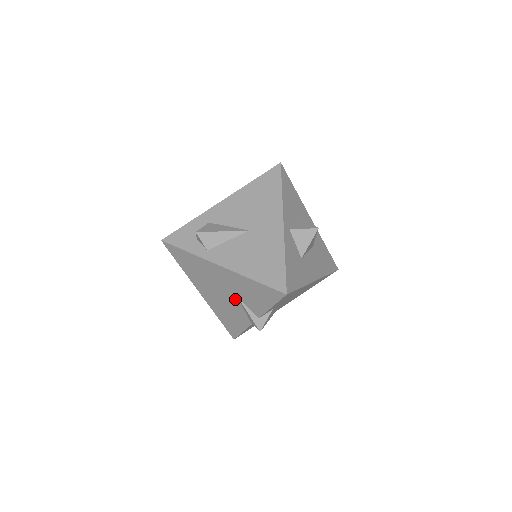
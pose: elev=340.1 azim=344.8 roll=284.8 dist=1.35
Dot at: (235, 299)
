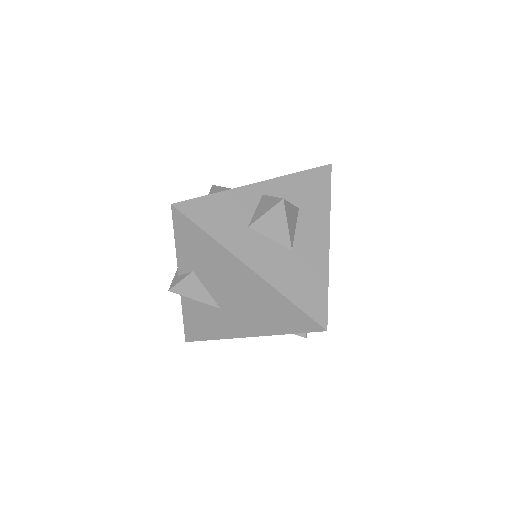
Dot at: occluded
